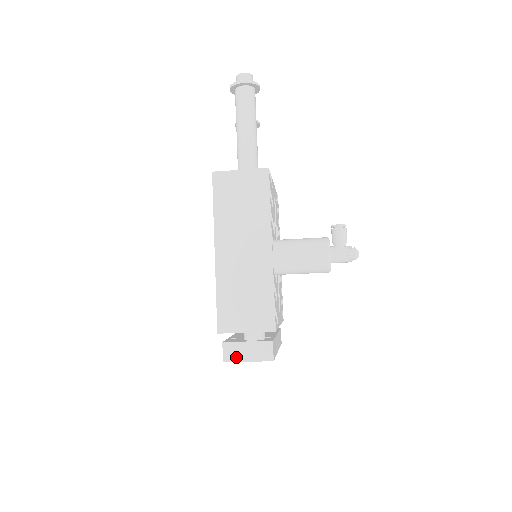
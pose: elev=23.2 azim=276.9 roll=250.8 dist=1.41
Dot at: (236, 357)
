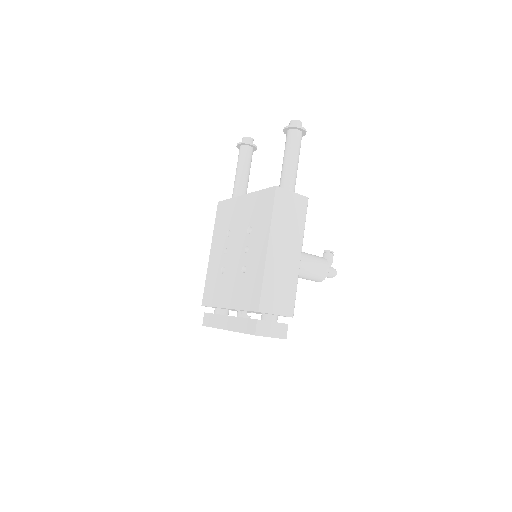
Dot at: (264, 333)
